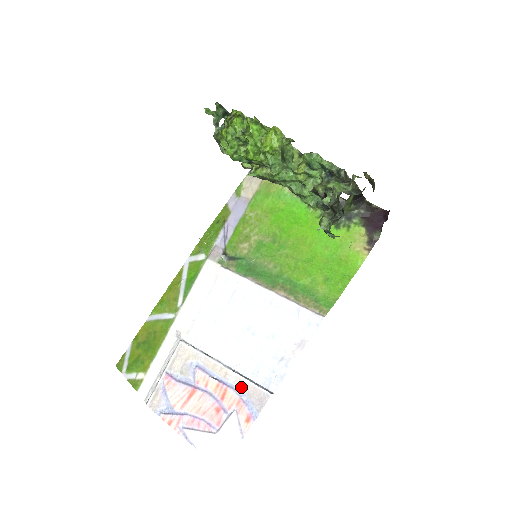
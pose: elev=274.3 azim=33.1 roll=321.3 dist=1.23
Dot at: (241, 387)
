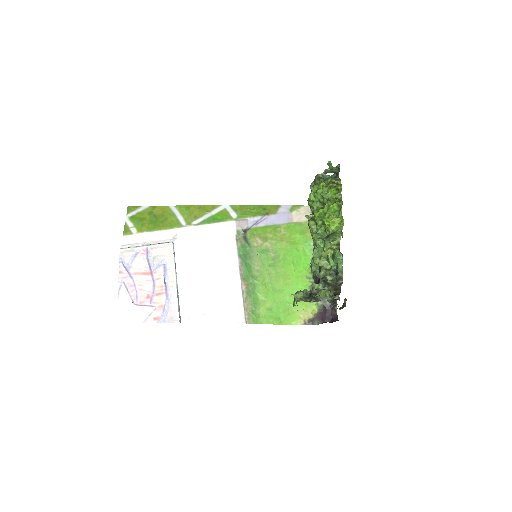
Dot at: (171, 301)
